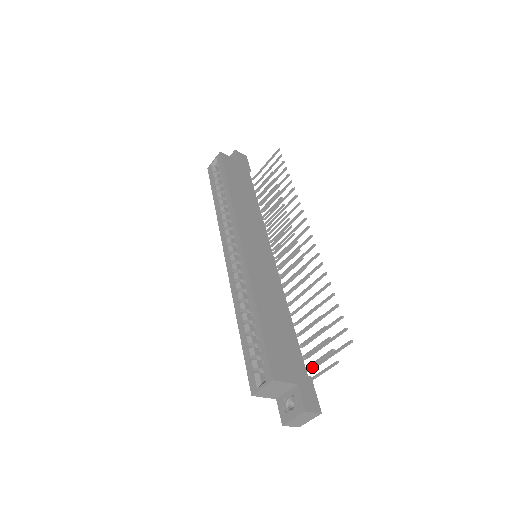
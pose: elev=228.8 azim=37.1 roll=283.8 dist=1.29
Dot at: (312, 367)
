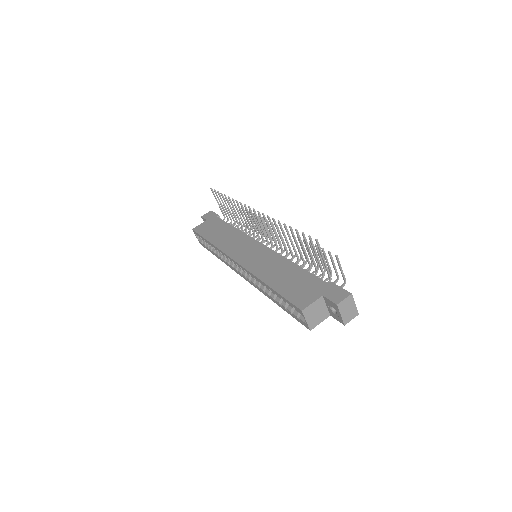
Dot at: (328, 276)
